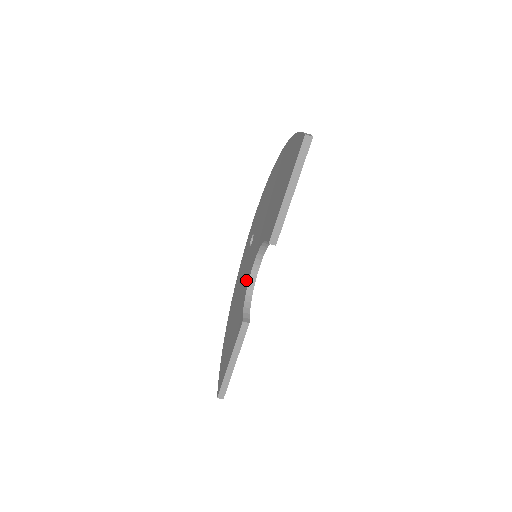
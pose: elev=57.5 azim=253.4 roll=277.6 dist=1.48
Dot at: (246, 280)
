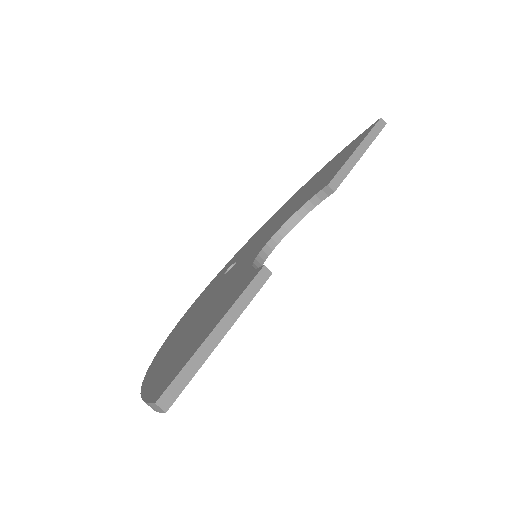
Dot at: (241, 269)
